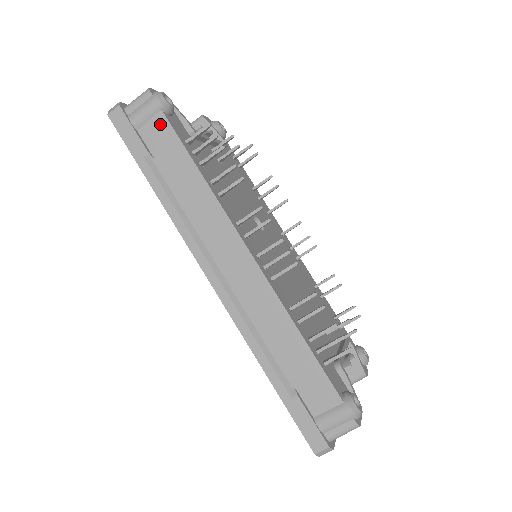
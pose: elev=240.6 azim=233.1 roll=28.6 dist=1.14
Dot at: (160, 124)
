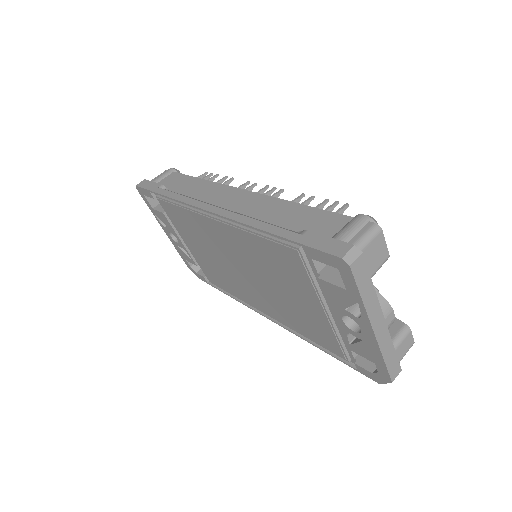
Dot at: (172, 176)
